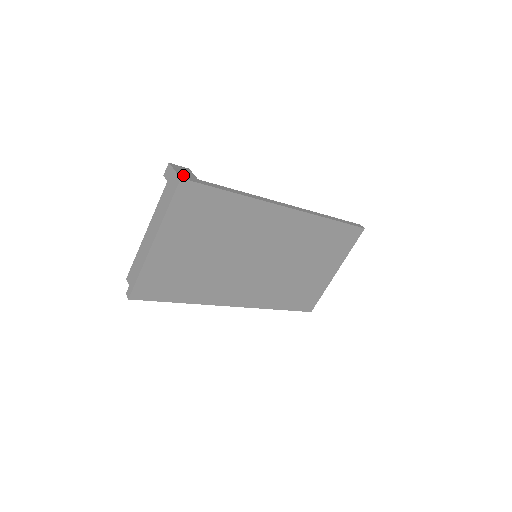
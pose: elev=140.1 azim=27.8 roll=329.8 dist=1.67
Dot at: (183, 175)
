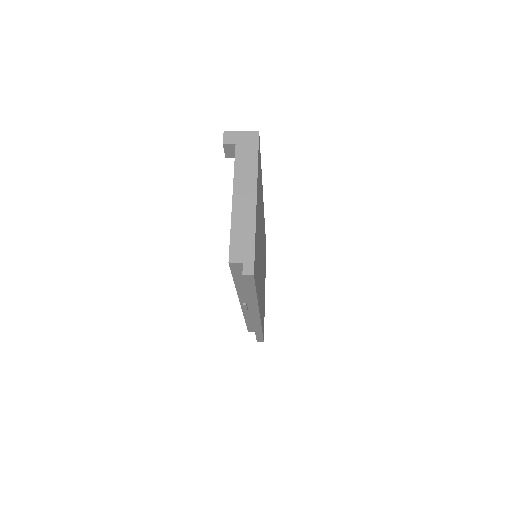
Dot at: occluded
